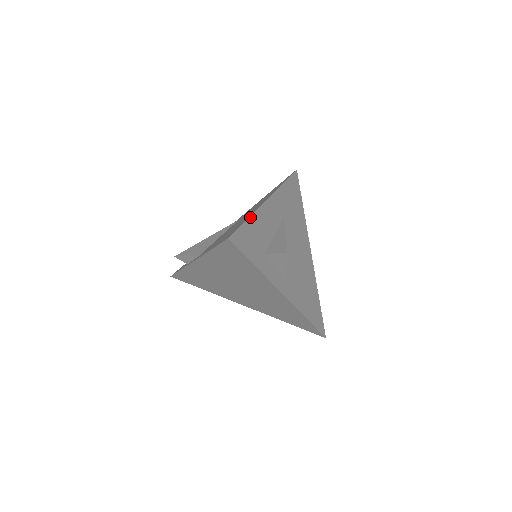
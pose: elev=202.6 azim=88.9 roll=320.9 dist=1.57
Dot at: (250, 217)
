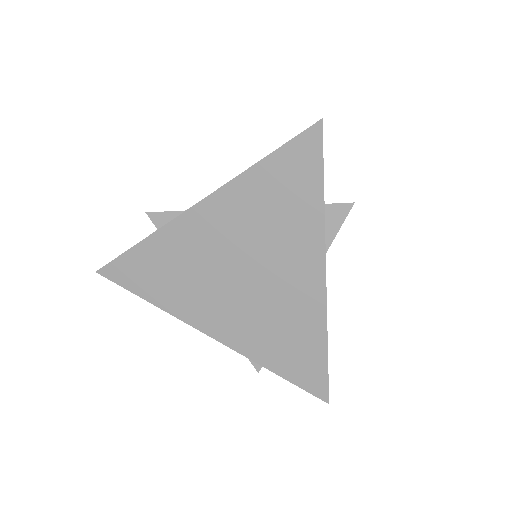
Dot at: occluded
